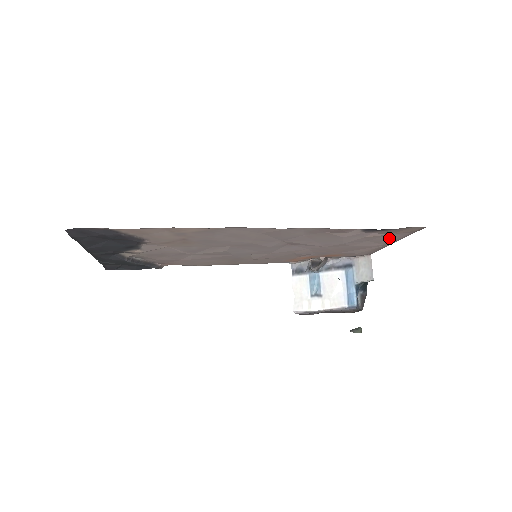
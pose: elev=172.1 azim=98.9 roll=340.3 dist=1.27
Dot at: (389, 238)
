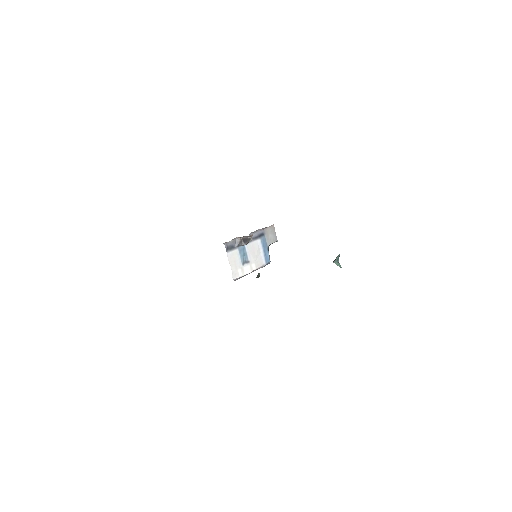
Dot at: occluded
